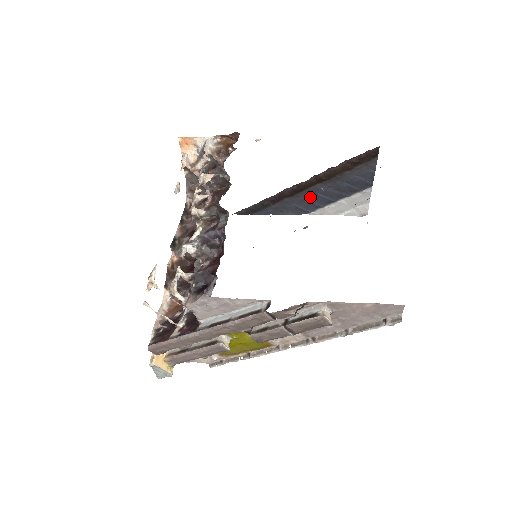
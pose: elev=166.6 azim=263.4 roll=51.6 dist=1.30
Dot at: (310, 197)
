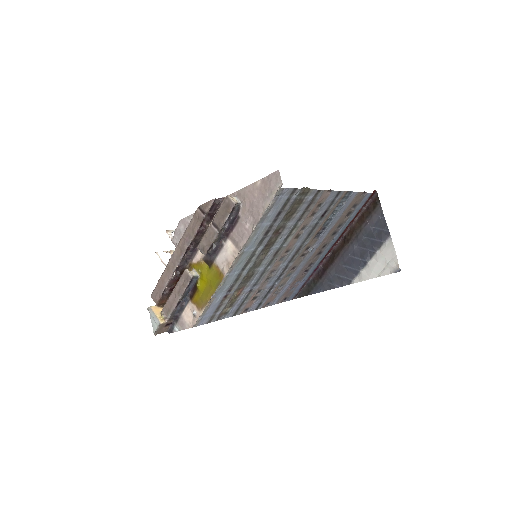
Dot at: (345, 262)
